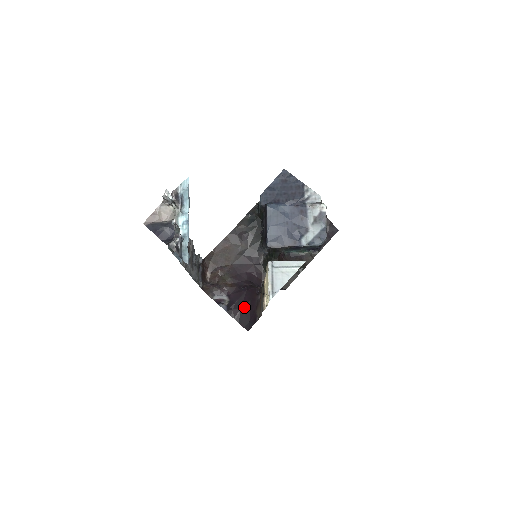
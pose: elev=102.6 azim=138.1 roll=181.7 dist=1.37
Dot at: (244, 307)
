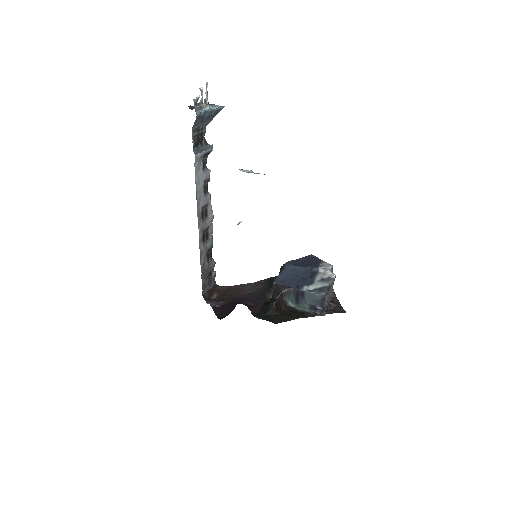
Dot at: (229, 307)
